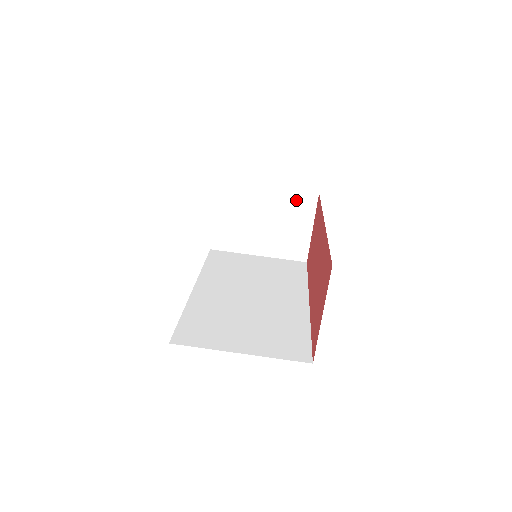
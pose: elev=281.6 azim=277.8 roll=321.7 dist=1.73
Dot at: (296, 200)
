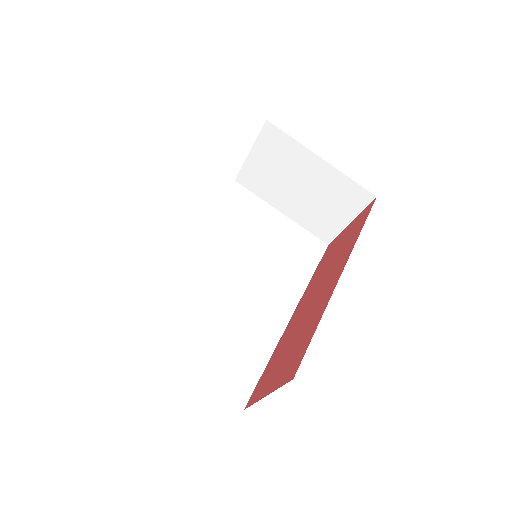
Dot at: (347, 189)
